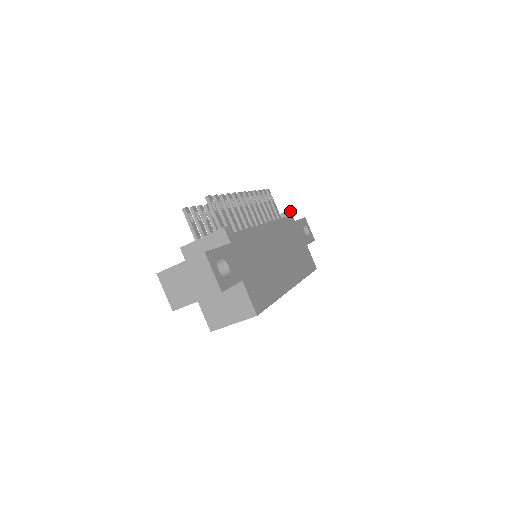
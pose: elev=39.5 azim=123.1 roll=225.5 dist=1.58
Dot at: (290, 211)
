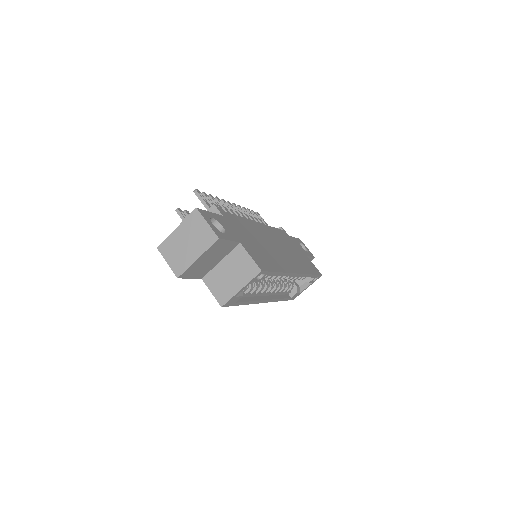
Dot at: (282, 228)
